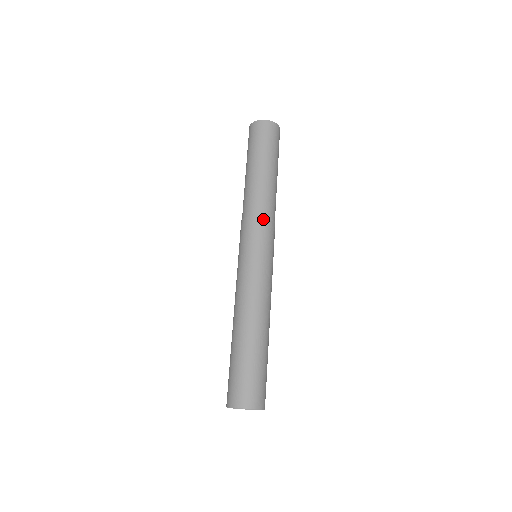
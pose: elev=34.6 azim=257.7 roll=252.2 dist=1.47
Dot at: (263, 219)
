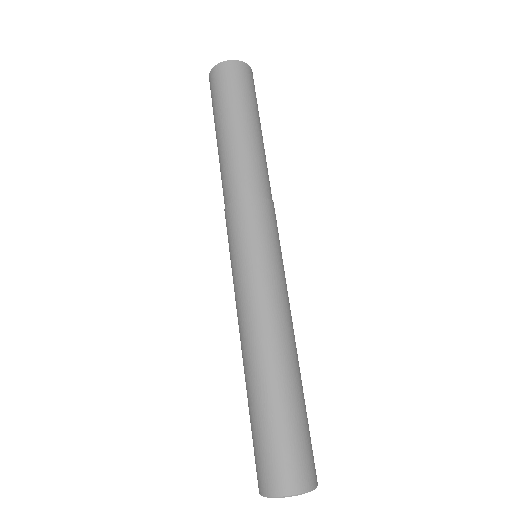
Dot at: (247, 201)
